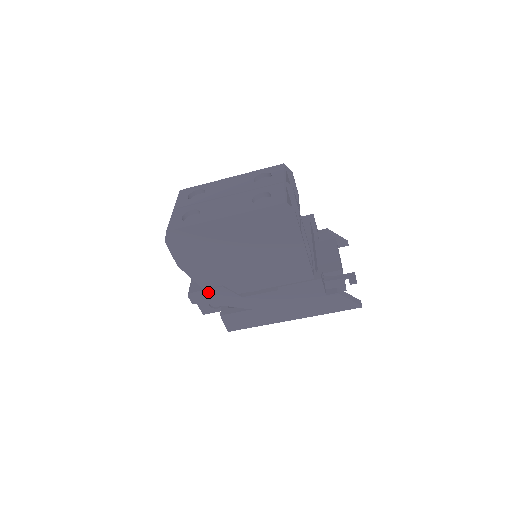
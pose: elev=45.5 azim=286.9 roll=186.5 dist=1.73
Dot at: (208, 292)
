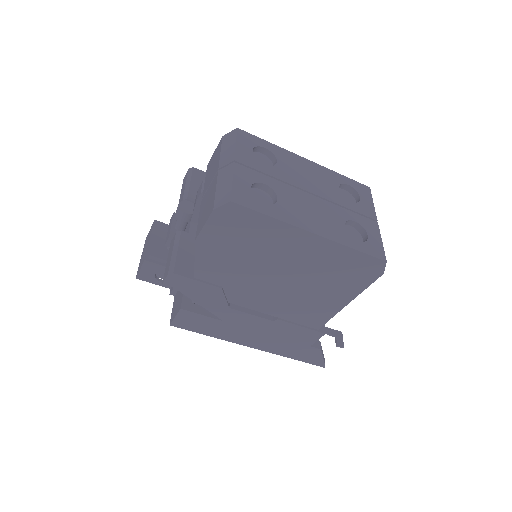
Dot at: (198, 284)
